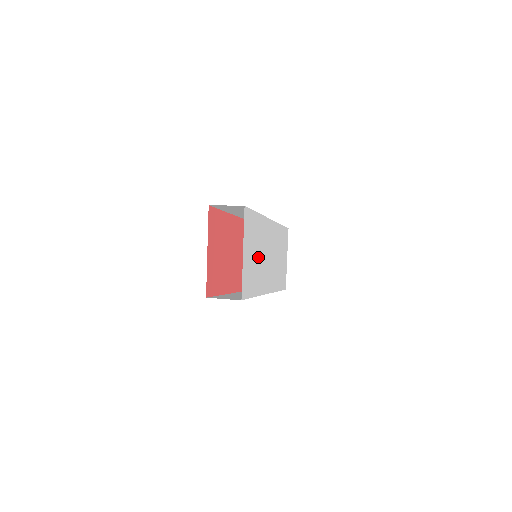
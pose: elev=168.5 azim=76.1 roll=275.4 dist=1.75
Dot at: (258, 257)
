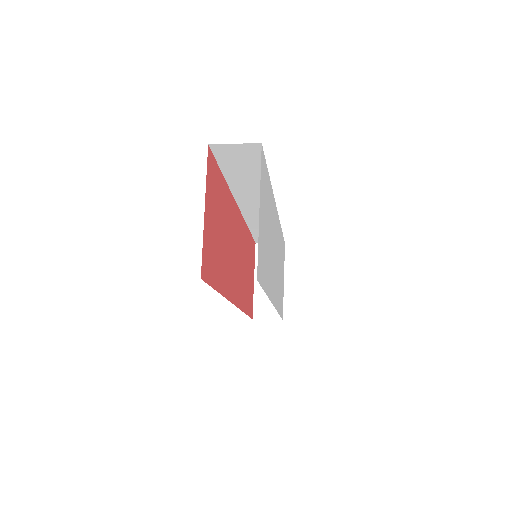
Dot at: (268, 240)
